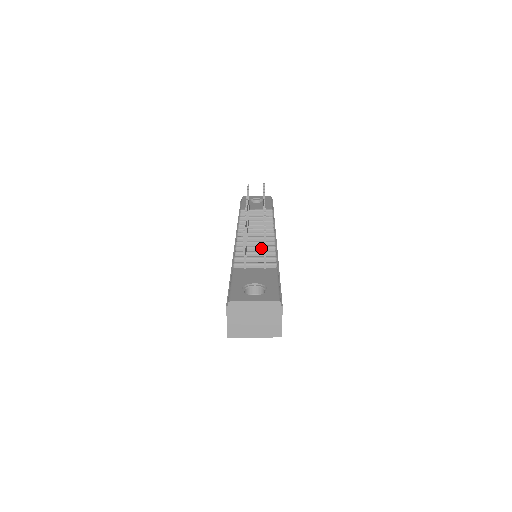
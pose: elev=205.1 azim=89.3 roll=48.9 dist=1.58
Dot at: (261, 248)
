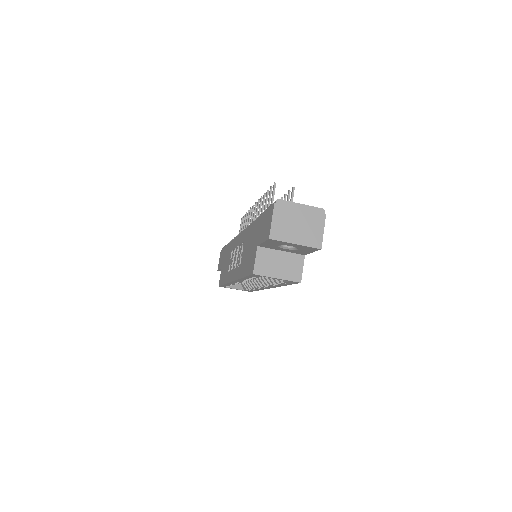
Dot at: occluded
